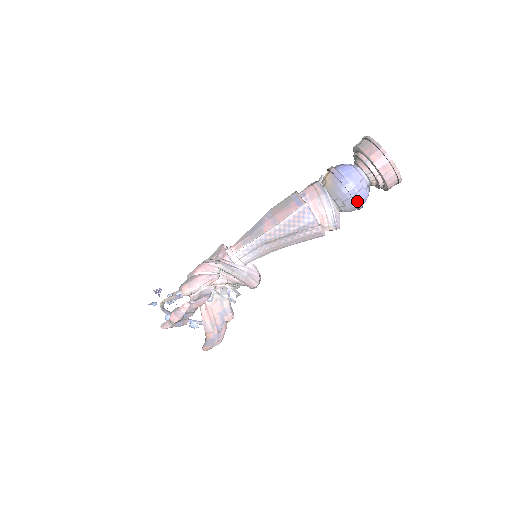
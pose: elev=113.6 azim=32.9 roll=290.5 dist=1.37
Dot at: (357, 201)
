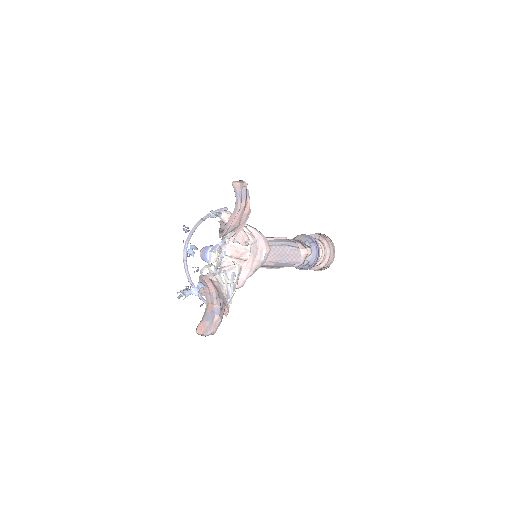
Dot at: (318, 246)
